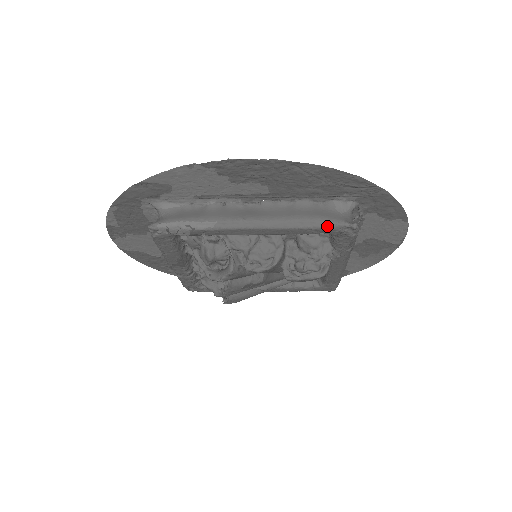
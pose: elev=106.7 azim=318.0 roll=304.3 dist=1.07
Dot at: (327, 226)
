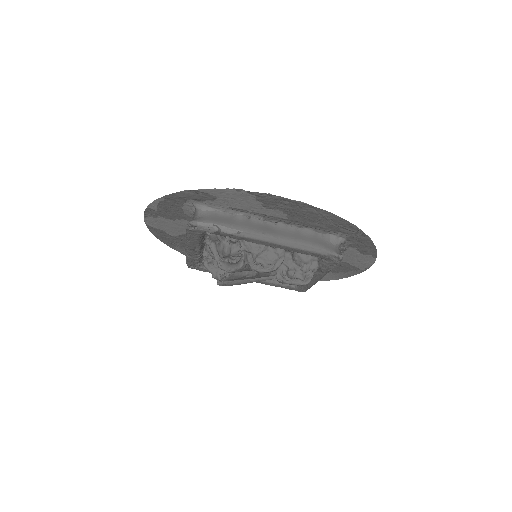
Dot at: (322, 253)
